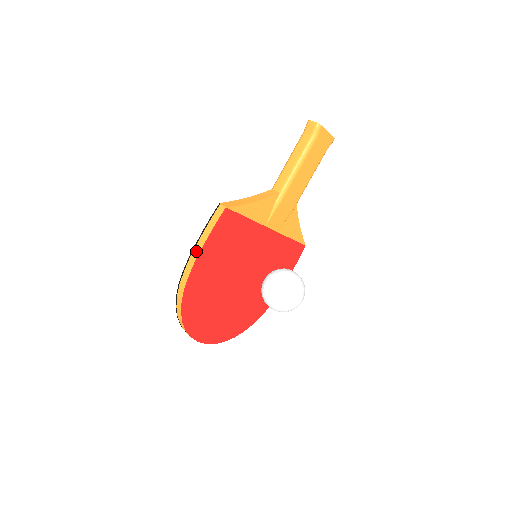
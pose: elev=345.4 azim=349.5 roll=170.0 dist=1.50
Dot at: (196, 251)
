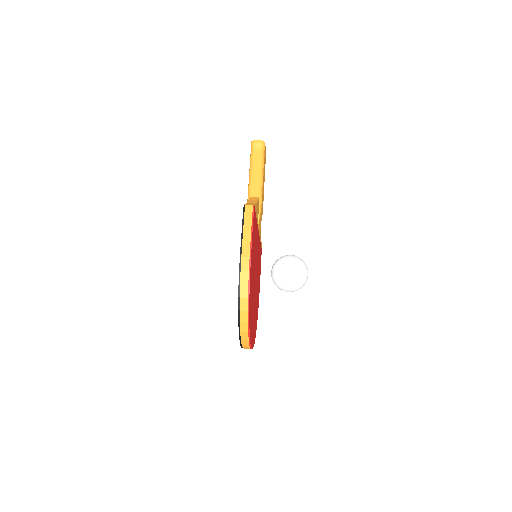
Dot at: (245, 248)
